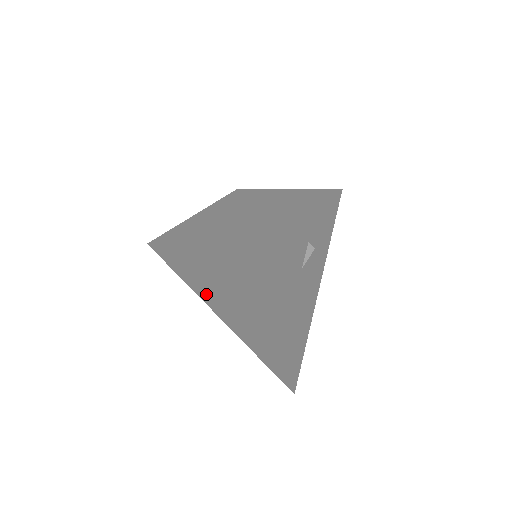
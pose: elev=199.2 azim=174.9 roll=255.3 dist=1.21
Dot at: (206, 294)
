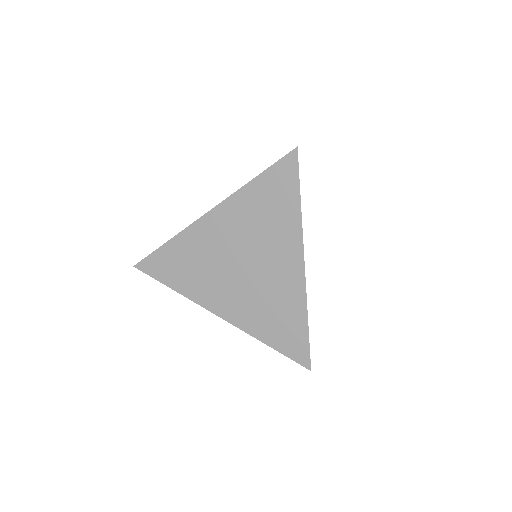
Dot at: (212, 294)
